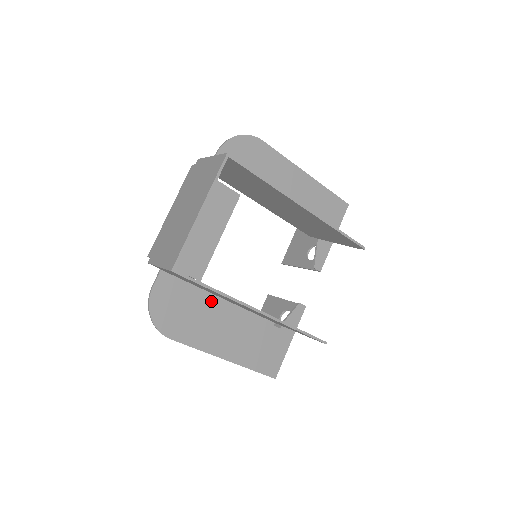
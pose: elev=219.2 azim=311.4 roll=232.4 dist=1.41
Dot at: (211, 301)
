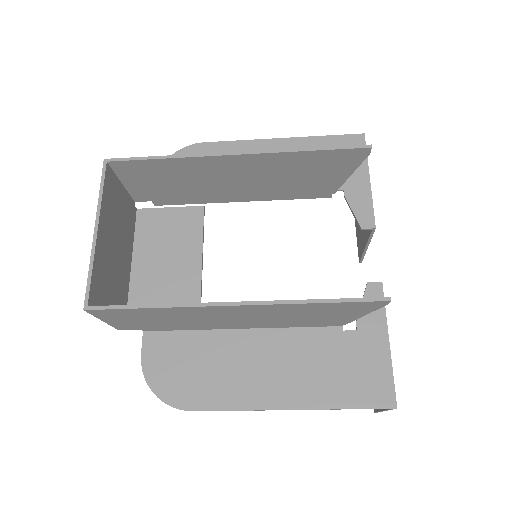
Dot at: (226, 339)
